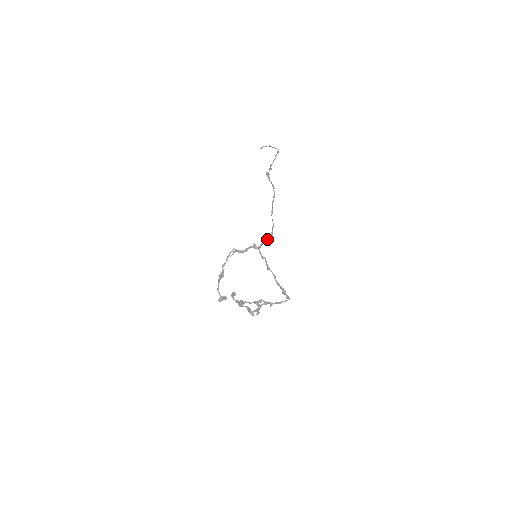
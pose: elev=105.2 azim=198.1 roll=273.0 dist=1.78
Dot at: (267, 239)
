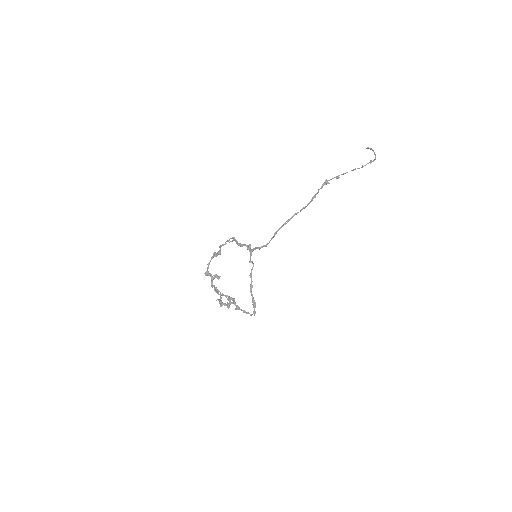
Dot at: (260, 247)
